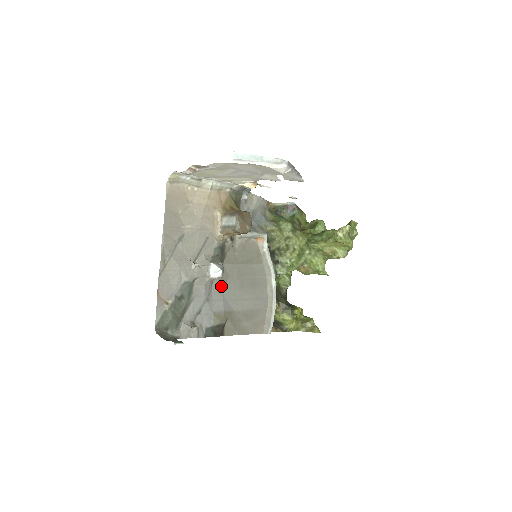
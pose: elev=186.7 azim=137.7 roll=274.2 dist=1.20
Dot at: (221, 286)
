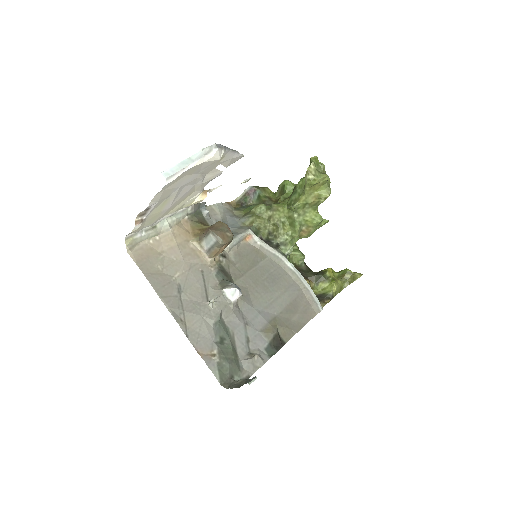
Dot at: (248, 303)
